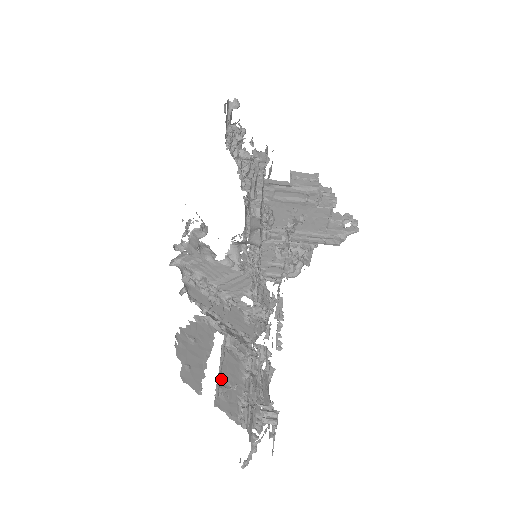
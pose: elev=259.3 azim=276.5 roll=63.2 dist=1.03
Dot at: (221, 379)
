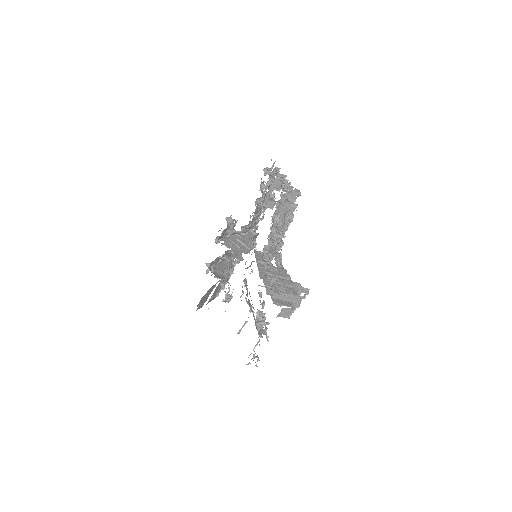
Dot at: (213, 294)
